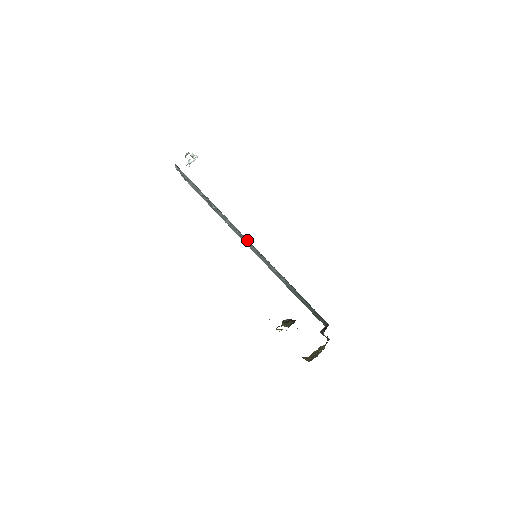
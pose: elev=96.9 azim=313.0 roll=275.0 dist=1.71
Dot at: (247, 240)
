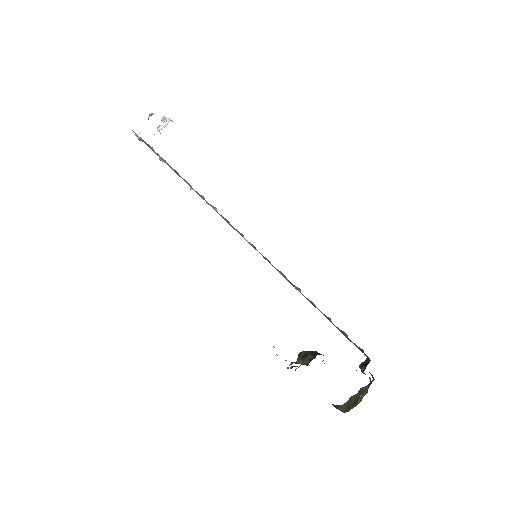
Dot at: (239, 233)
